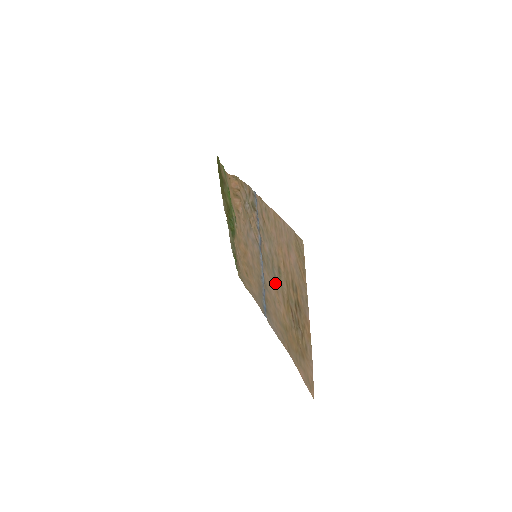
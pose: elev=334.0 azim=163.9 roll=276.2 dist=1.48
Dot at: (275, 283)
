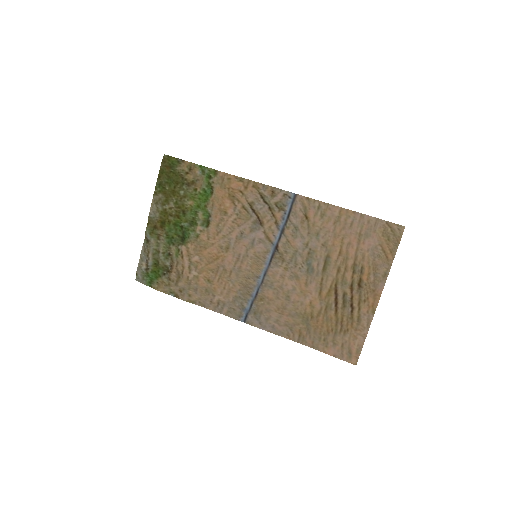
Dot at: (307, 274)
